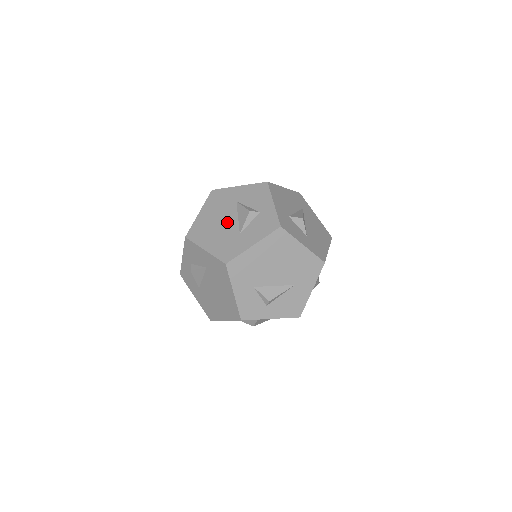
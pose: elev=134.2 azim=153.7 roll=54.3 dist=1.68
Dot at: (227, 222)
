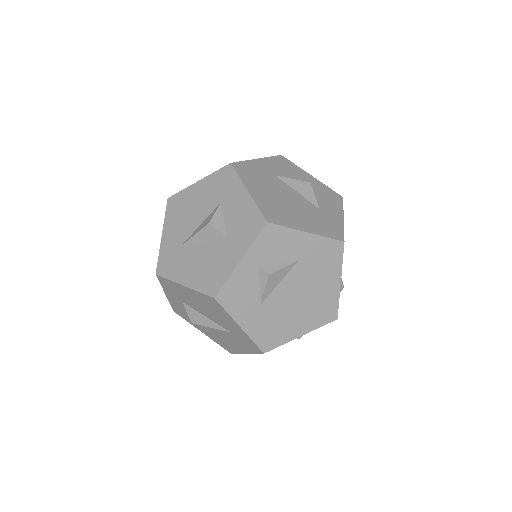
Dot at: (293, 198)
